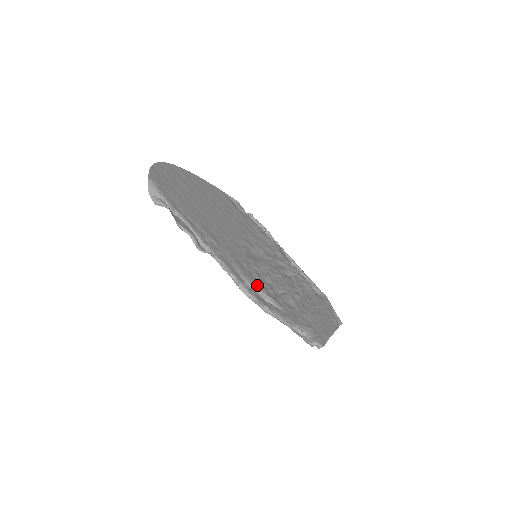
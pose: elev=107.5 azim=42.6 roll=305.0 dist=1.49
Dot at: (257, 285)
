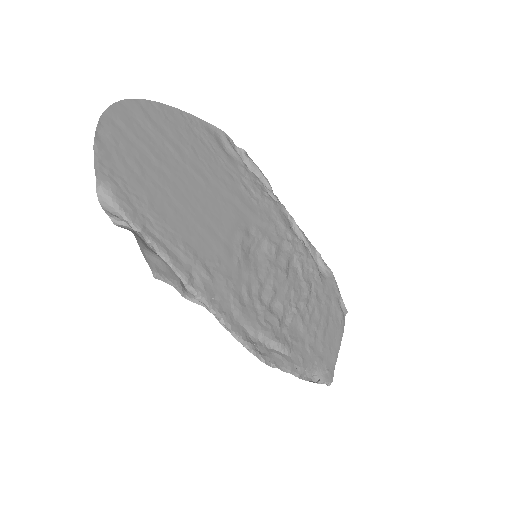
Dot at: (262, 330)
